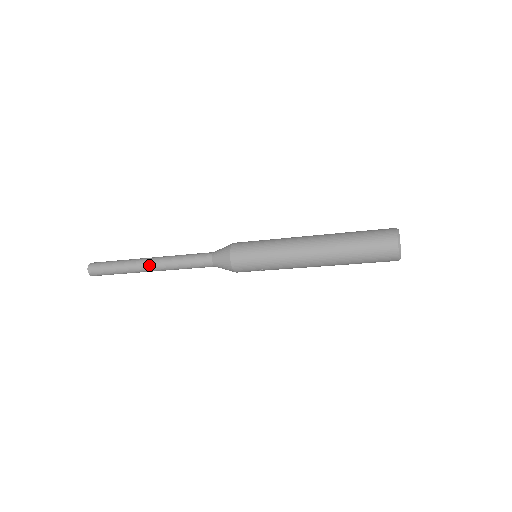
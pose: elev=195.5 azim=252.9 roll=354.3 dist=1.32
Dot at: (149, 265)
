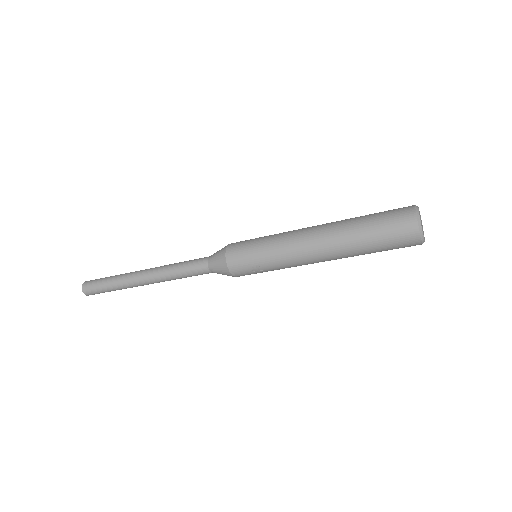
Dot at: (142, 274)
